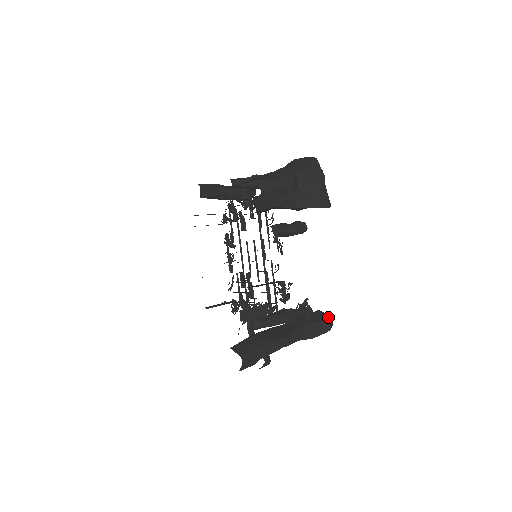
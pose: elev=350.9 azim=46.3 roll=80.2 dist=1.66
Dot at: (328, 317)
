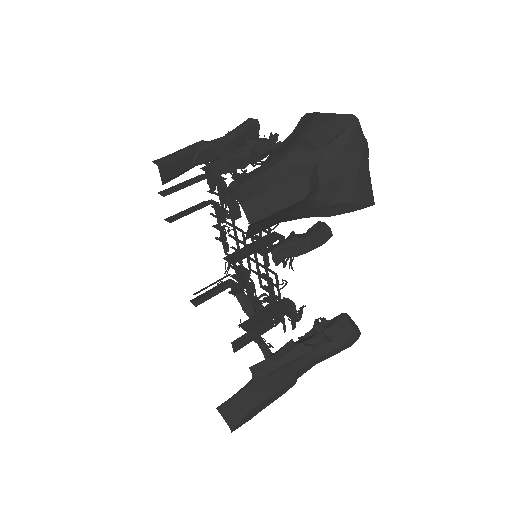
Dot at: (355, 330)
